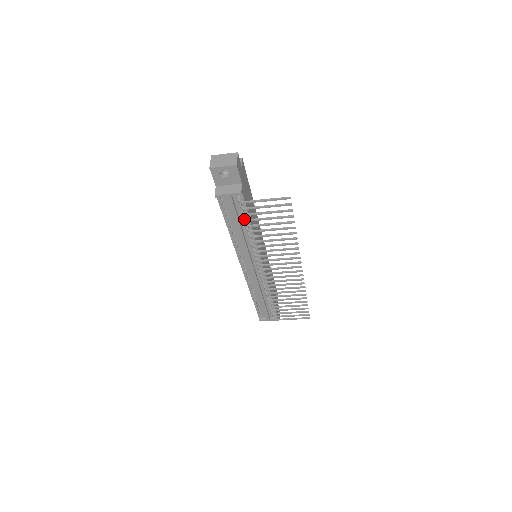
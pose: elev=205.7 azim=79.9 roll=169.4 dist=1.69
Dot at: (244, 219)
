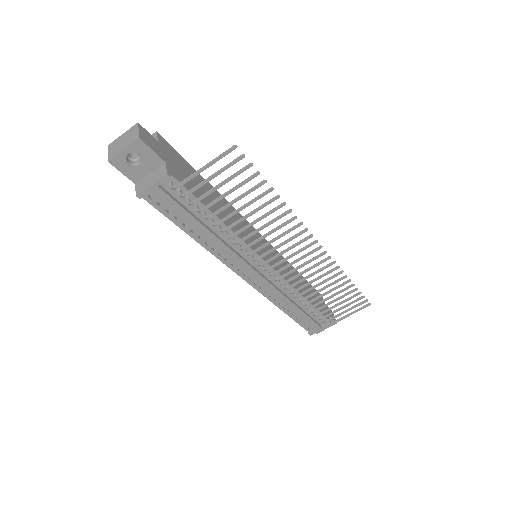
Dot at: (197, 211)
